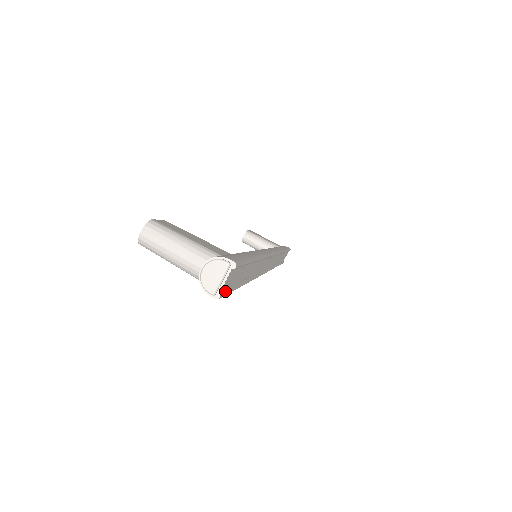
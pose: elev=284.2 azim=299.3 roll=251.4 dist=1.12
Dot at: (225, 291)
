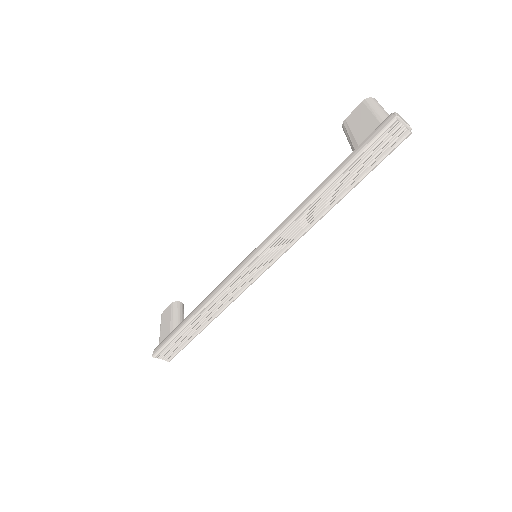
Dot at: (385, 133)
